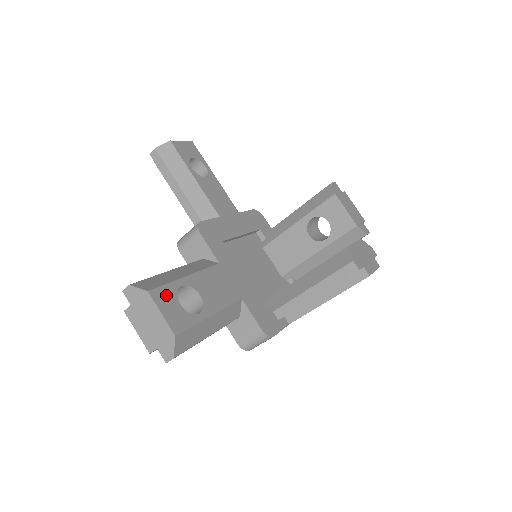
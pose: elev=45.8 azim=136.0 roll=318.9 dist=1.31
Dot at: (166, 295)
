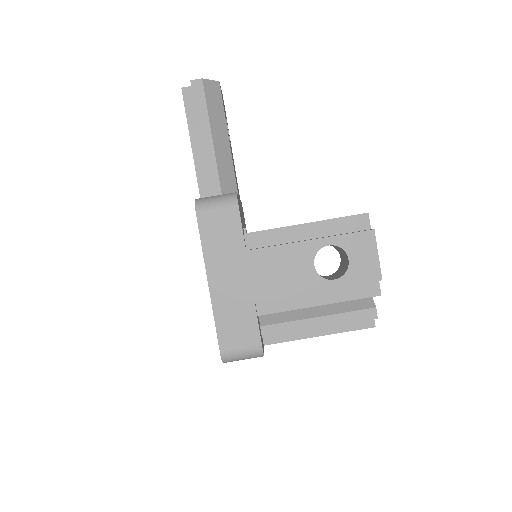
Dot at: occluded
